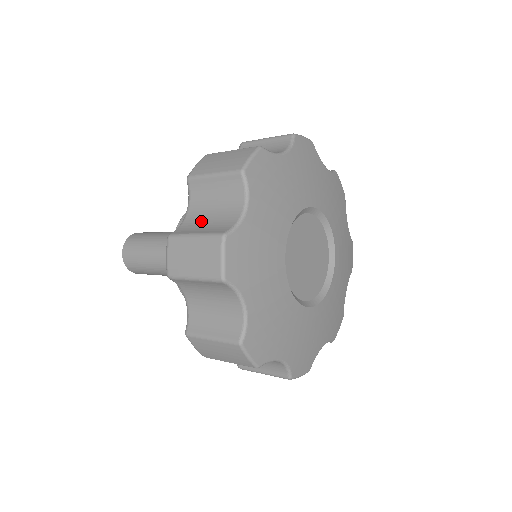
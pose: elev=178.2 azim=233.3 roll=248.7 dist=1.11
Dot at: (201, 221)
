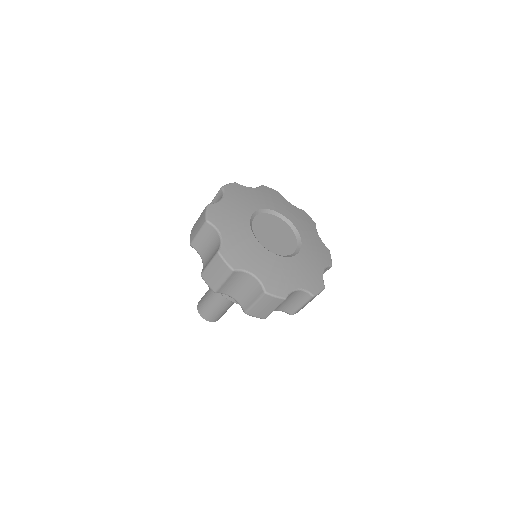
Dot at: occluded
